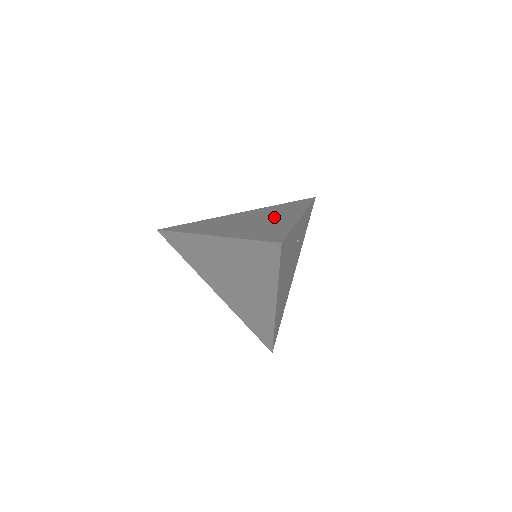
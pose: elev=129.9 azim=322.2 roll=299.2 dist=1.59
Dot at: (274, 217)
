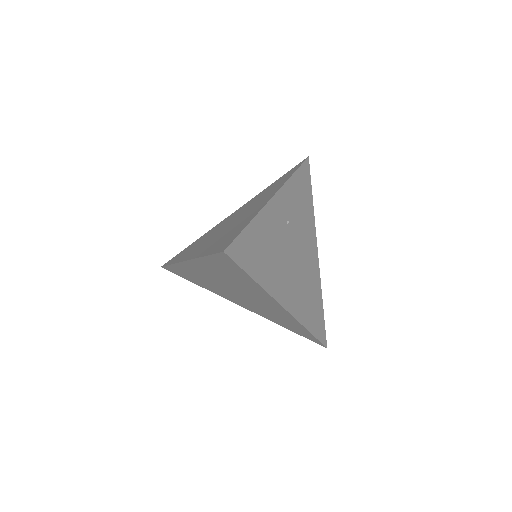
Dot at: (251, 208)
